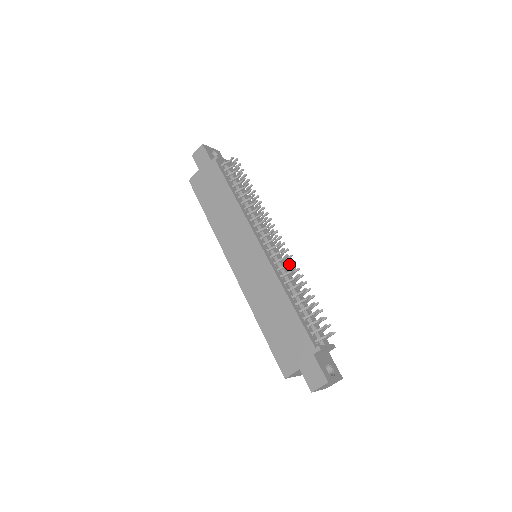
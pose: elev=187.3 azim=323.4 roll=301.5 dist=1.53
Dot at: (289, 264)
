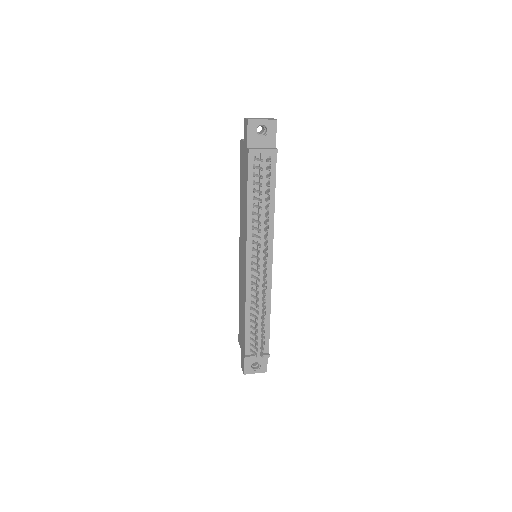
Dot at: (258, 294)
